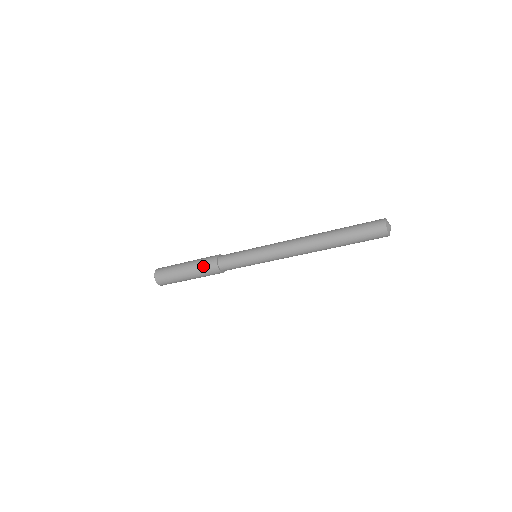
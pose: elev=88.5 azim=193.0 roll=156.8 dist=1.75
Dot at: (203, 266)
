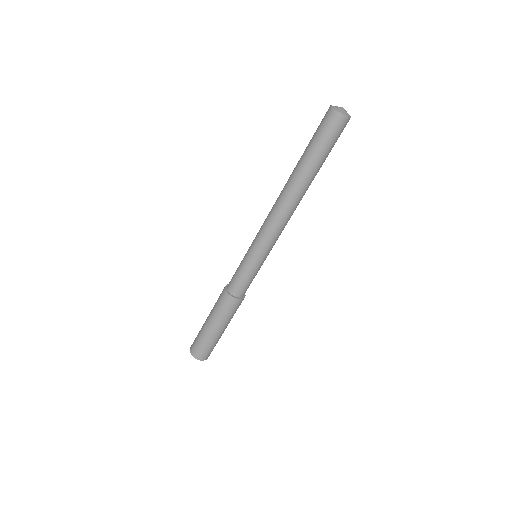
Dot at: (219, 307)
